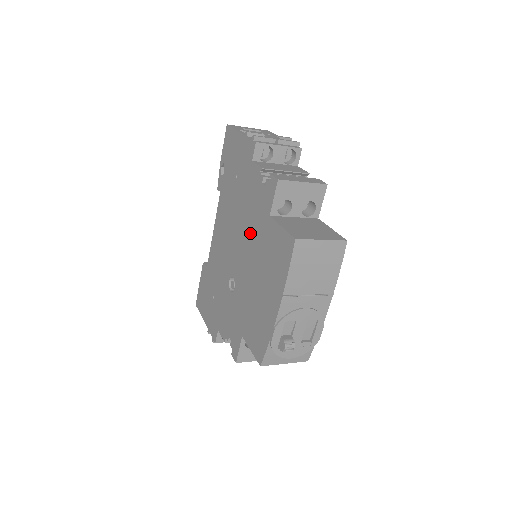
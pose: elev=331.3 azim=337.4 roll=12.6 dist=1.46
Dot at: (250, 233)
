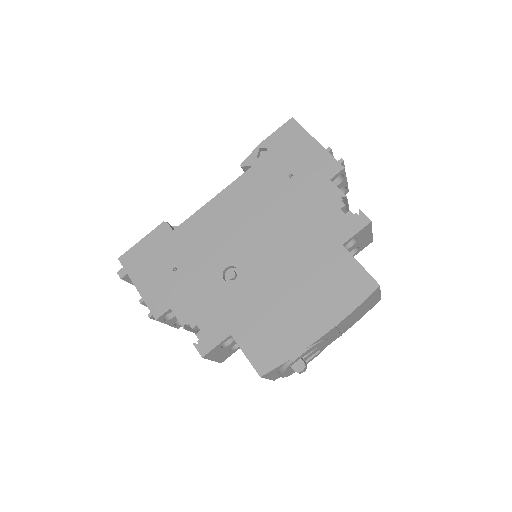
Dot at: (297, 242)
